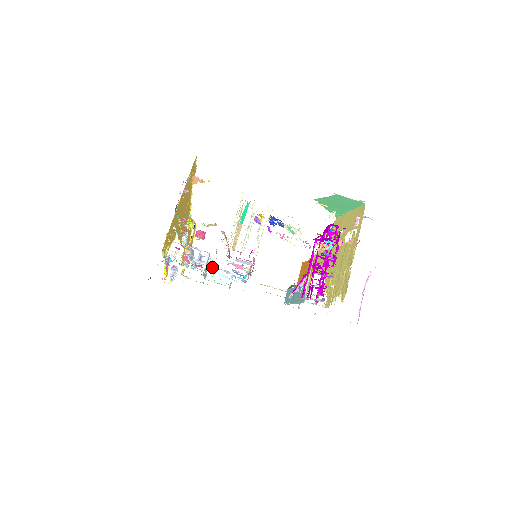
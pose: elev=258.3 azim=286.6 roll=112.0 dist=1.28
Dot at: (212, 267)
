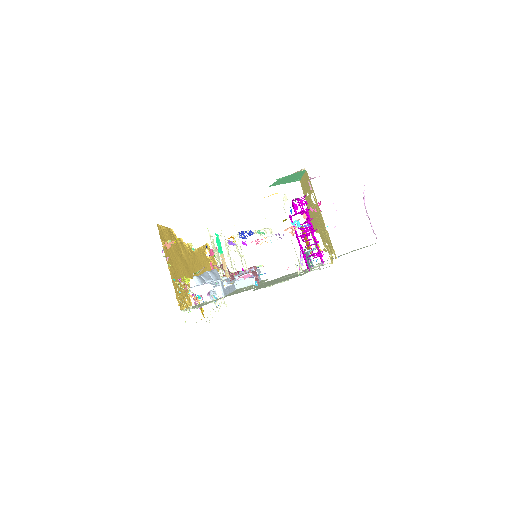
Dot at: occluded
